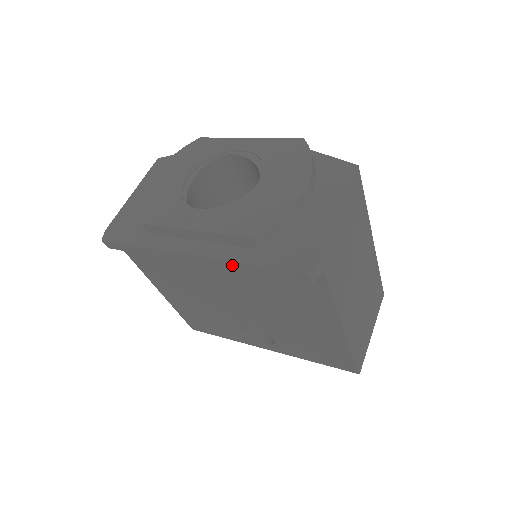
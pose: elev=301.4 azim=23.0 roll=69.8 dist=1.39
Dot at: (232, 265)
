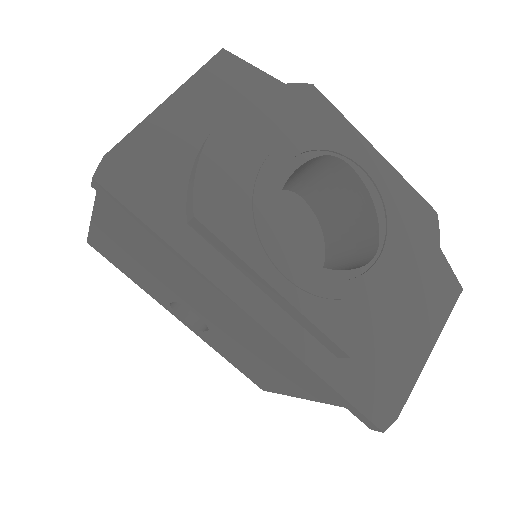
Dot at: (297, 360)
